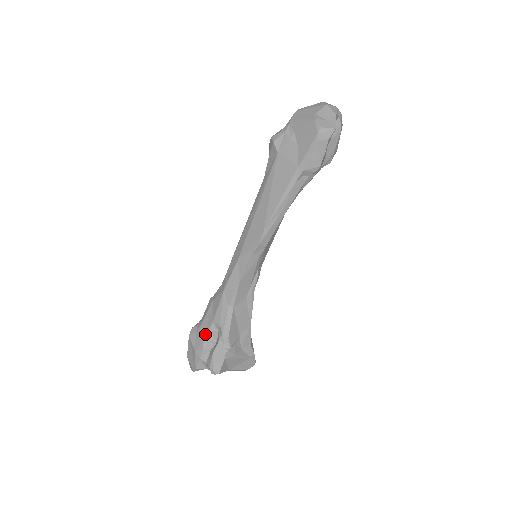
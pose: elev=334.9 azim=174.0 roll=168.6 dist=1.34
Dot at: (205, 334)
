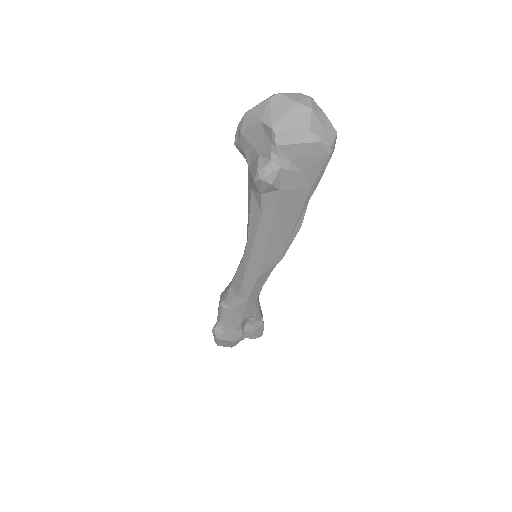
Dot at: (237, 329)
